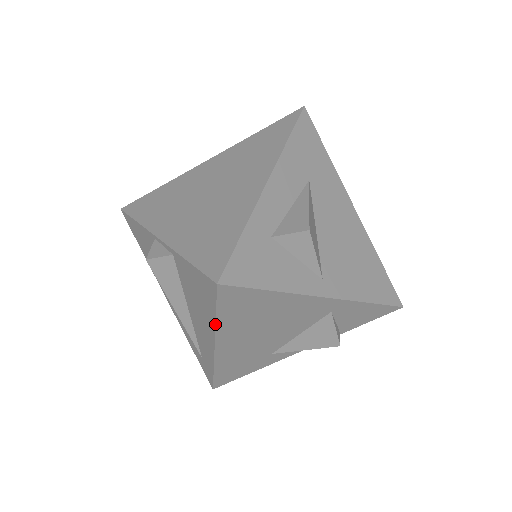
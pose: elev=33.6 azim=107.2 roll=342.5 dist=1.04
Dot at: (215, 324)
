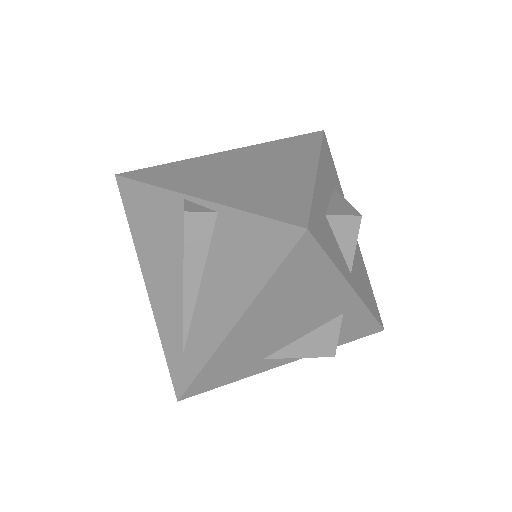
Dot at: (261, 290)
